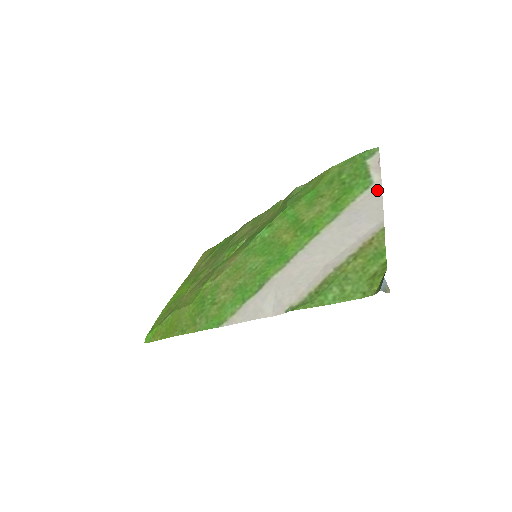
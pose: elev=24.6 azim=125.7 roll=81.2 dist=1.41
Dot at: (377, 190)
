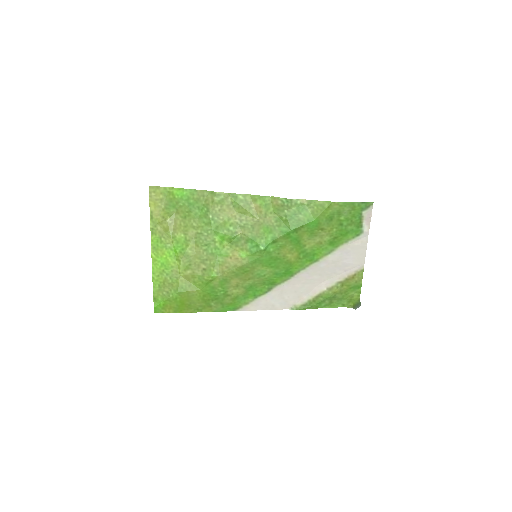
Dot at: (364, 240)
